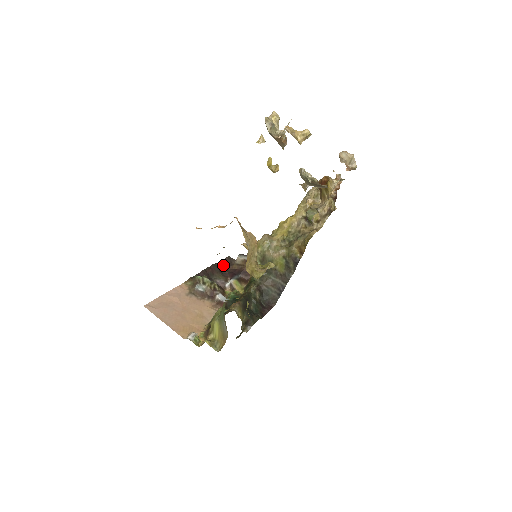
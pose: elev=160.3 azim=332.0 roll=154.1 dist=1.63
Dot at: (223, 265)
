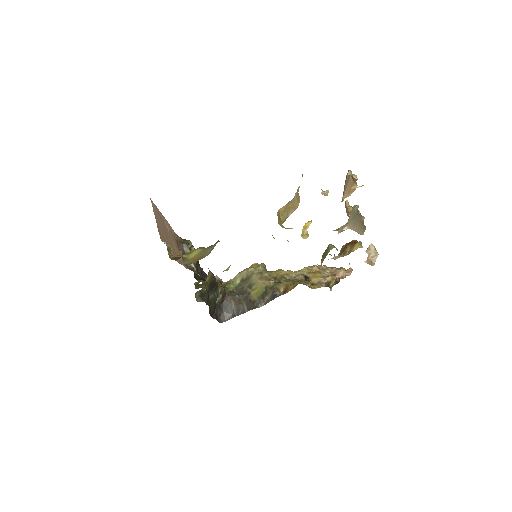
Dot at: occluded
